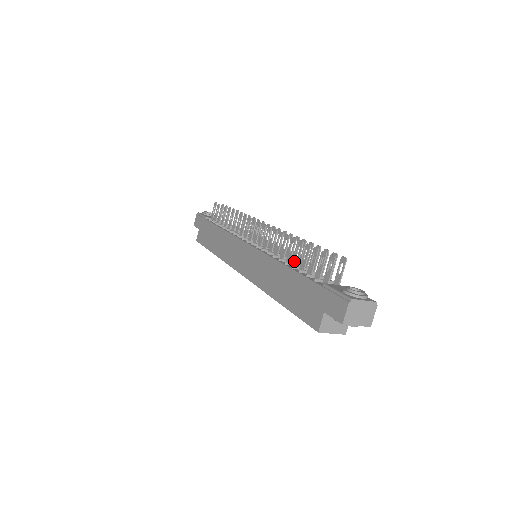
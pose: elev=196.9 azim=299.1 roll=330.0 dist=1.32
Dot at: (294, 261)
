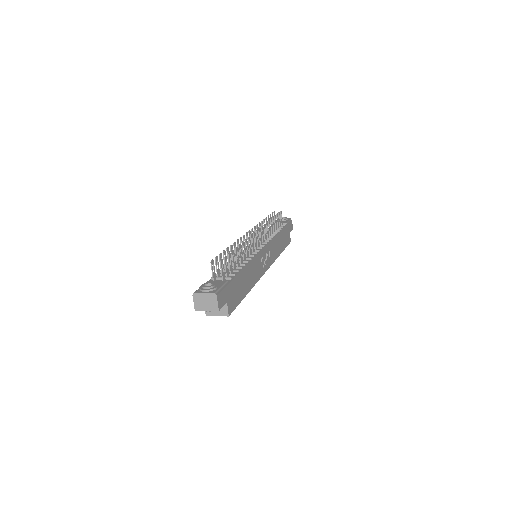
Dot at: occluded
